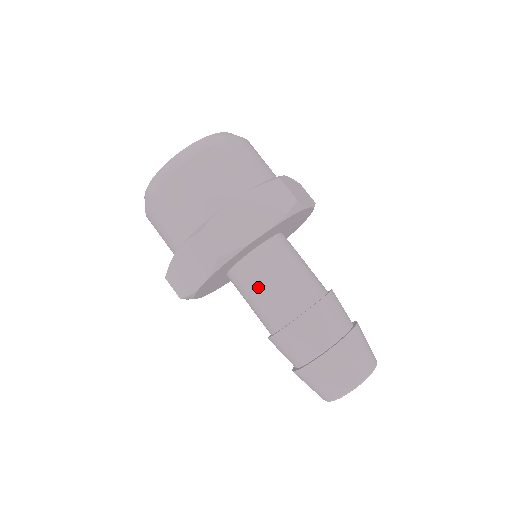
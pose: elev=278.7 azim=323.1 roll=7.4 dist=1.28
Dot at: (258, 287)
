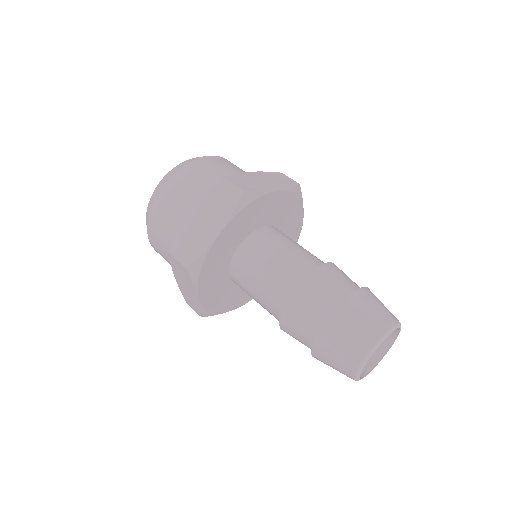
Dot at: (251, 284)
